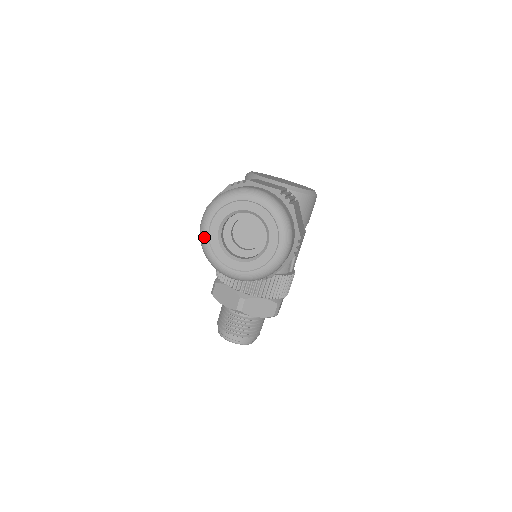
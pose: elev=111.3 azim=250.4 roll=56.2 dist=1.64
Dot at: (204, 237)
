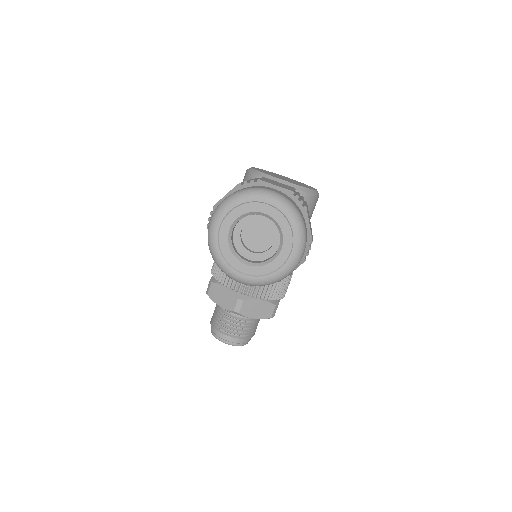
Dot at: (213, 239)
